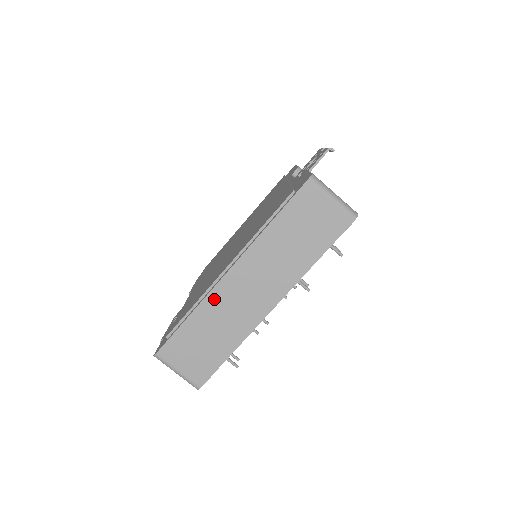
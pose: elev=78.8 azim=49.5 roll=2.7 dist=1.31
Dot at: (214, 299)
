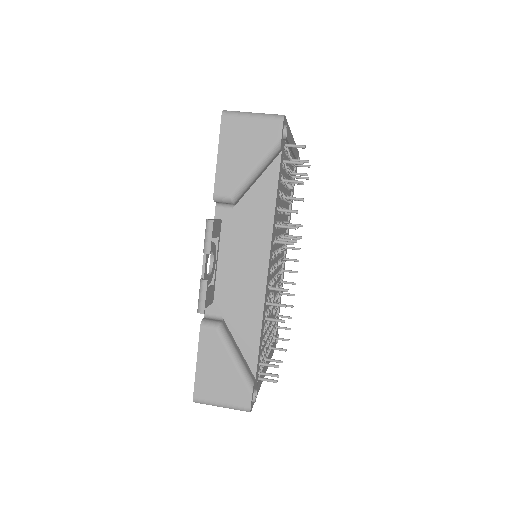
Dot at: occluded
